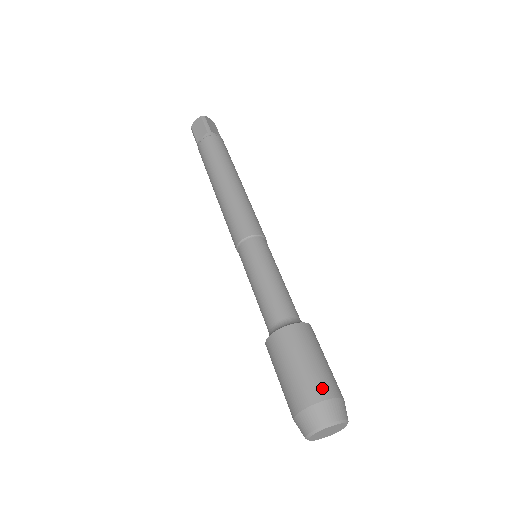
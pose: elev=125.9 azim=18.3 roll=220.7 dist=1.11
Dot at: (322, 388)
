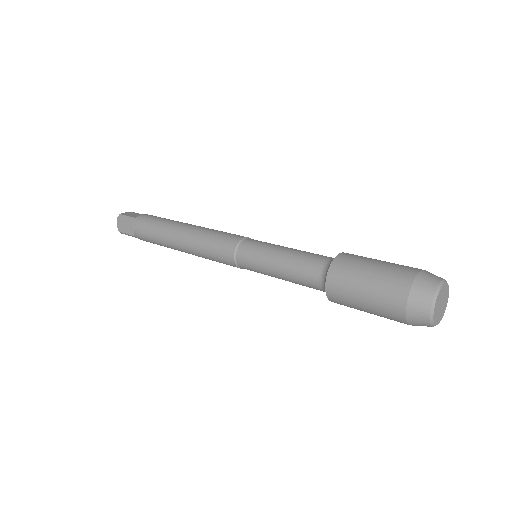
Dot at: (401, 279)
